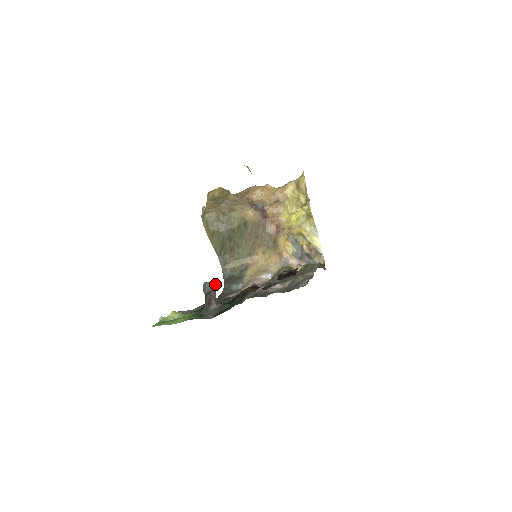
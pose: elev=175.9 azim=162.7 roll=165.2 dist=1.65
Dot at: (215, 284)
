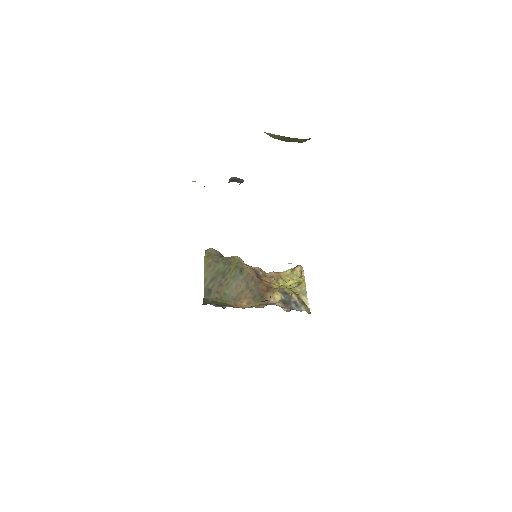
Dot at: (242, 179)
